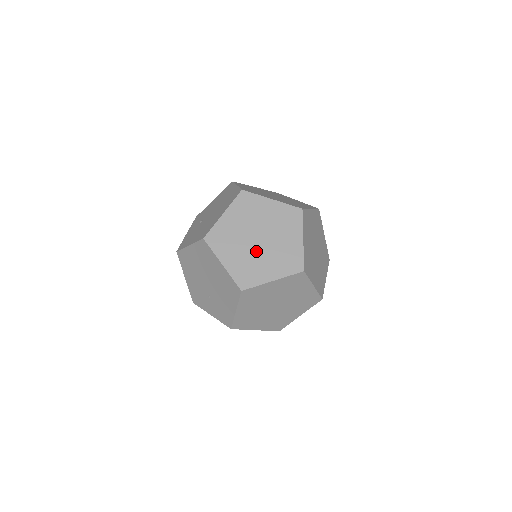
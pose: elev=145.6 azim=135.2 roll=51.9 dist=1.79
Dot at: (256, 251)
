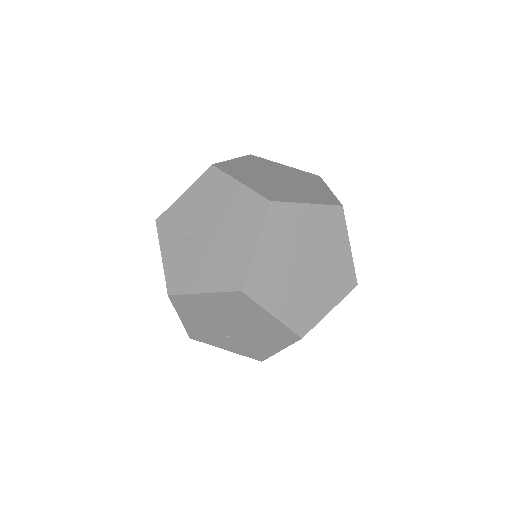
Dot at: (306, 282)
